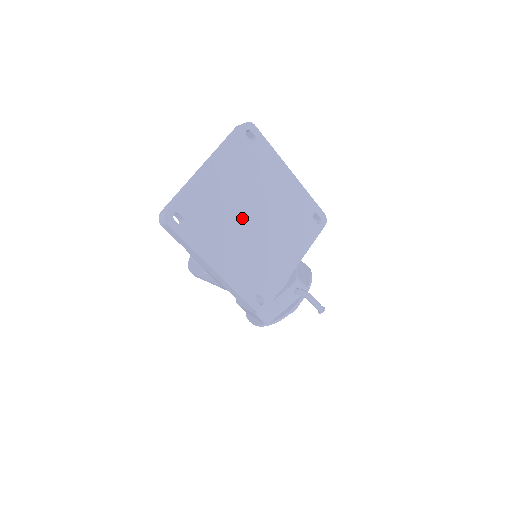
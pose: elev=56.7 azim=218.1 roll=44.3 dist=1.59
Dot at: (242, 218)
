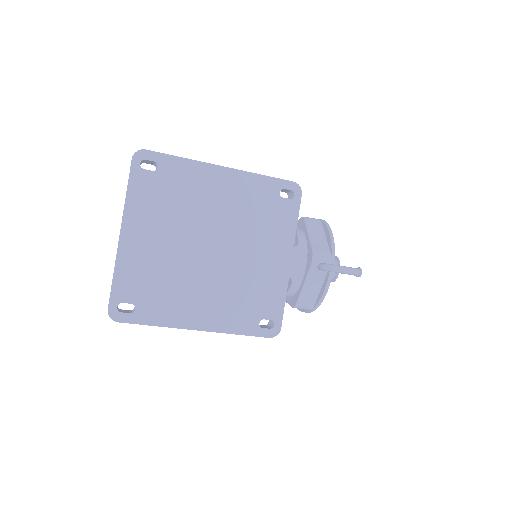
Dot at: (194, 258)
